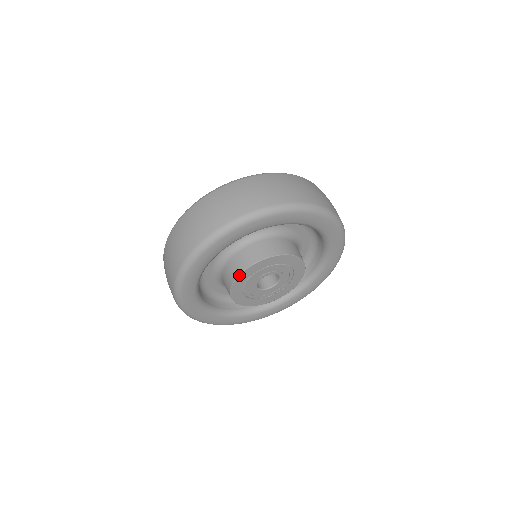
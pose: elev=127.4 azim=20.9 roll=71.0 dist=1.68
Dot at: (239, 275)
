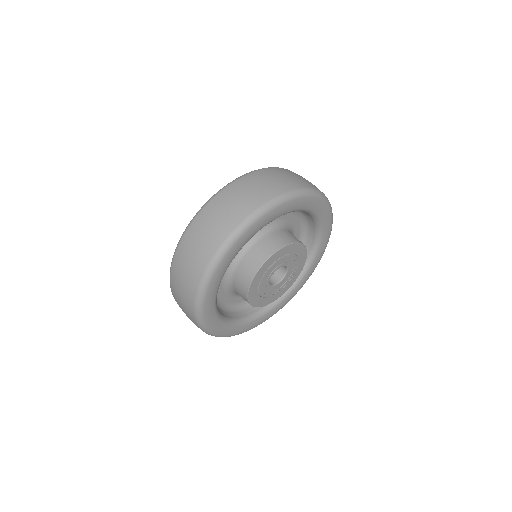
Dot at: (251, 283)
